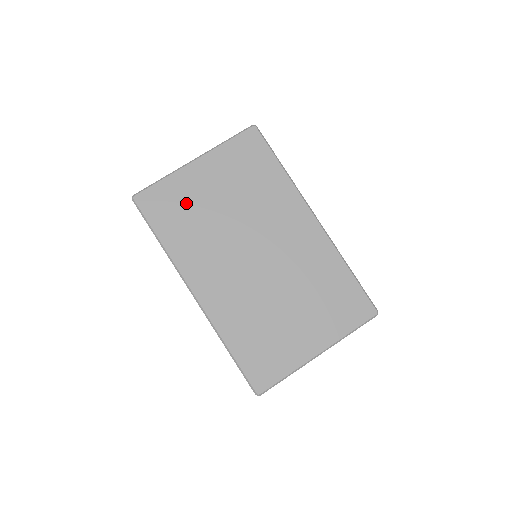
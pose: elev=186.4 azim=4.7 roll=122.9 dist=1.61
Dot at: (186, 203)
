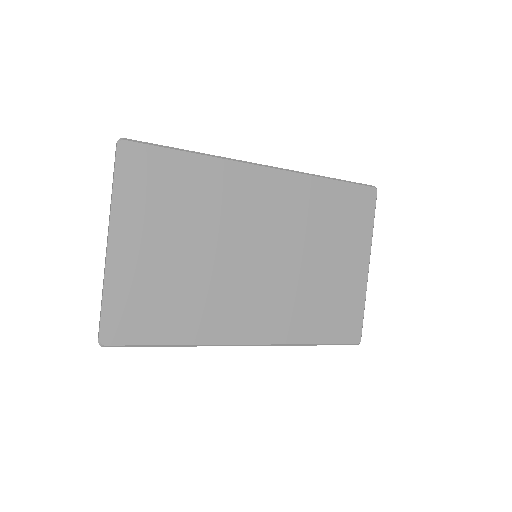
Dot at: (153, 289)
